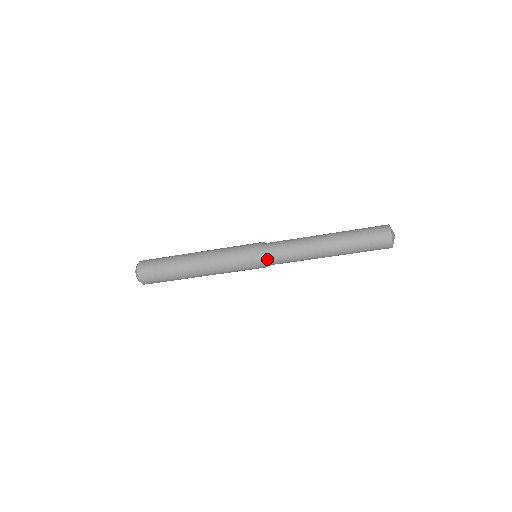
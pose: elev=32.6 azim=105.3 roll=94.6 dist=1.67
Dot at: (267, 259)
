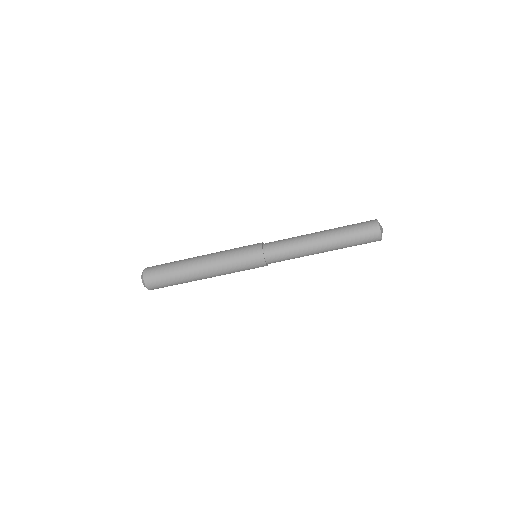
Dot at: (267, 259)
